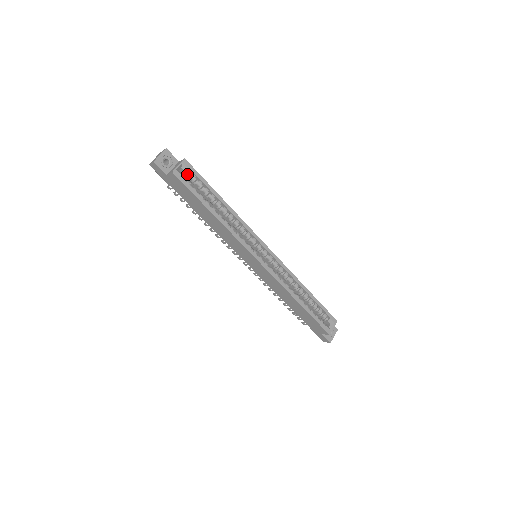
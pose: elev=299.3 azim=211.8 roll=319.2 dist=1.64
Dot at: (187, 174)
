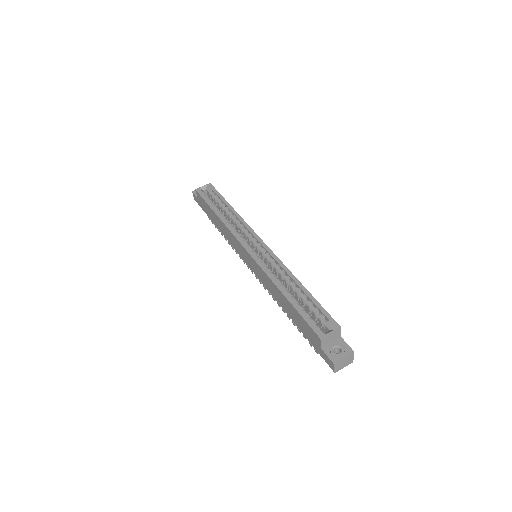
Dot at: (210, 193)
